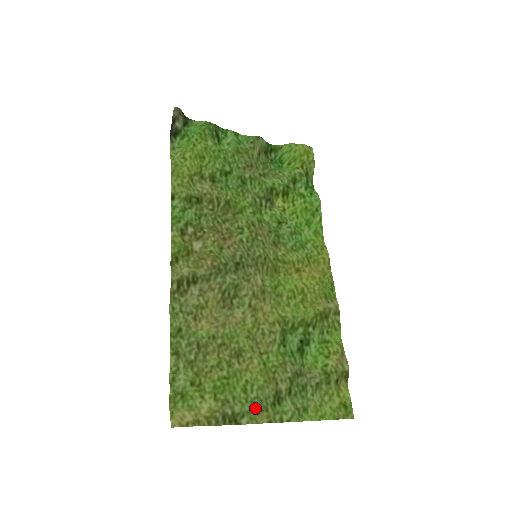
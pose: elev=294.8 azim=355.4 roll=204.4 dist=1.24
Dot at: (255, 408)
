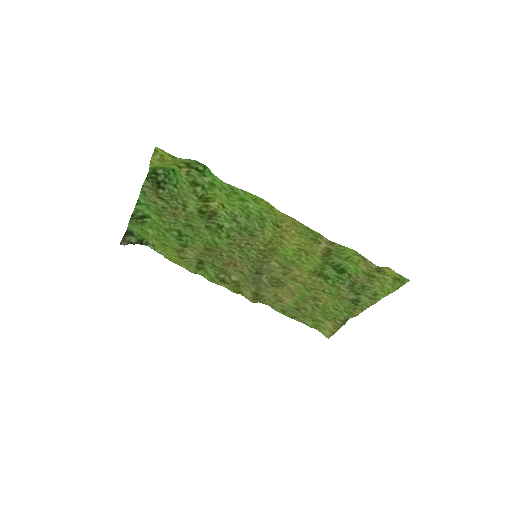
Dot at: (349, 312)
